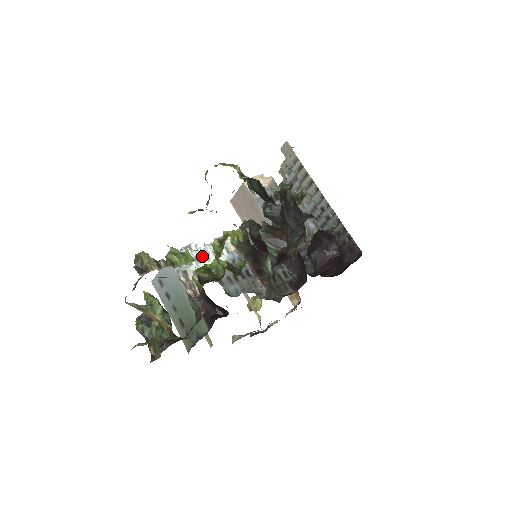
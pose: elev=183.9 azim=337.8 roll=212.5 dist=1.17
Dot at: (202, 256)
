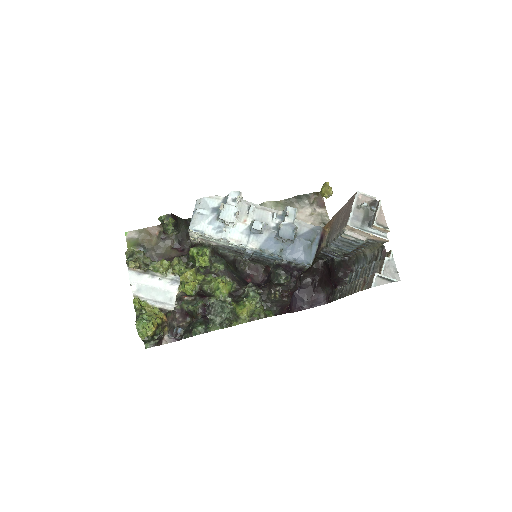
Dot at: (213, 240)
